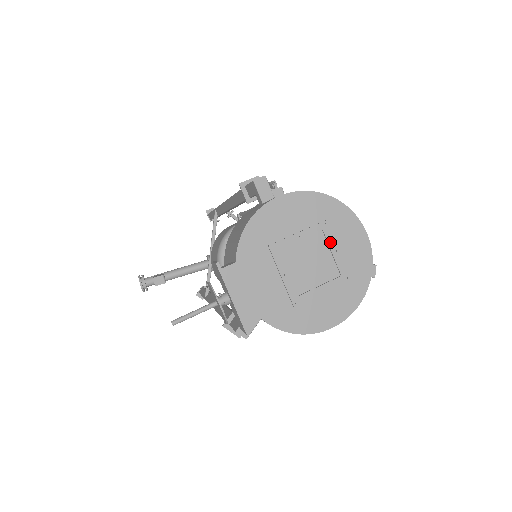
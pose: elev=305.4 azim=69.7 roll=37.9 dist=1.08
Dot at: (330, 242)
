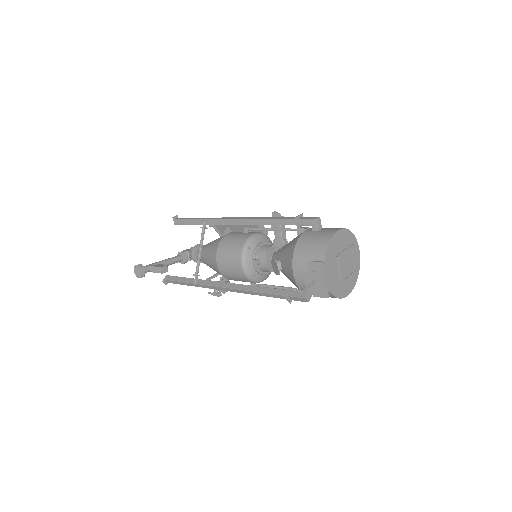
Dot at: (354, 254)
